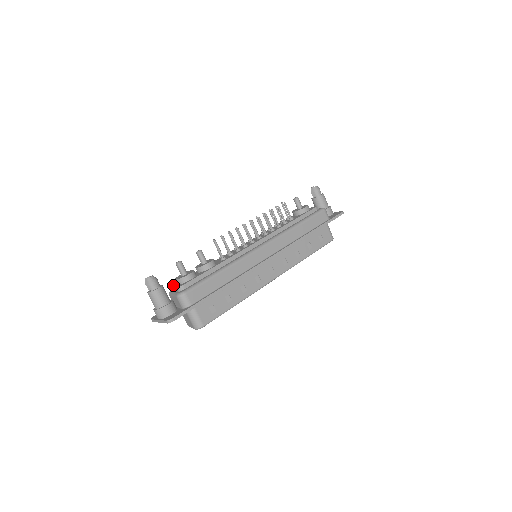
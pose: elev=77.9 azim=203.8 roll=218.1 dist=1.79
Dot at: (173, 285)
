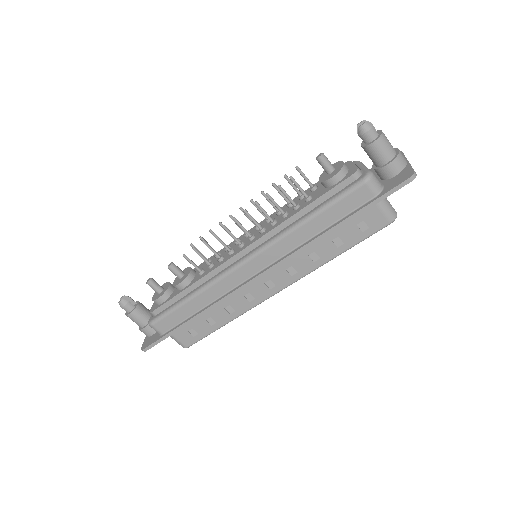
Dot at: occluded
